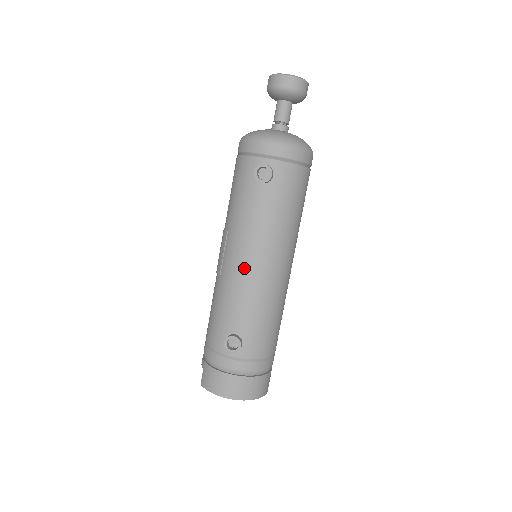
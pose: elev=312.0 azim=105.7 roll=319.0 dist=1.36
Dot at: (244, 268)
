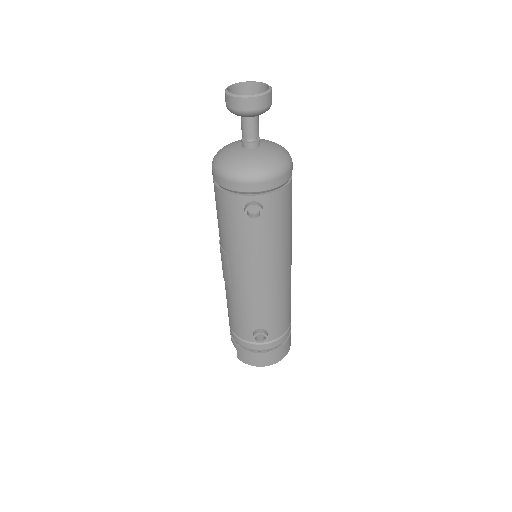
Dot at: (254, 285)
